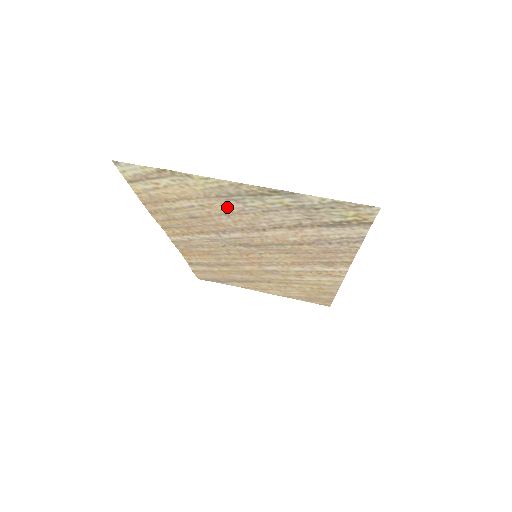
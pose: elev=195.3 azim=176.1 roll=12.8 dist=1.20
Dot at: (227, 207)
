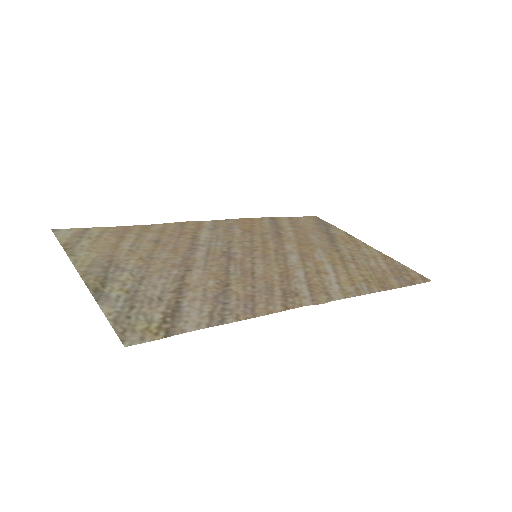
Dot at: (134, 261)
